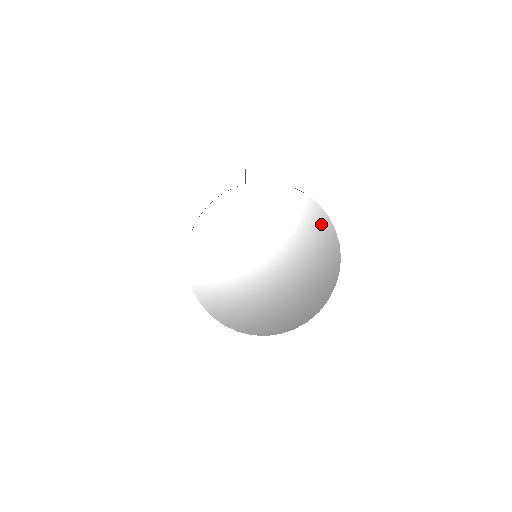
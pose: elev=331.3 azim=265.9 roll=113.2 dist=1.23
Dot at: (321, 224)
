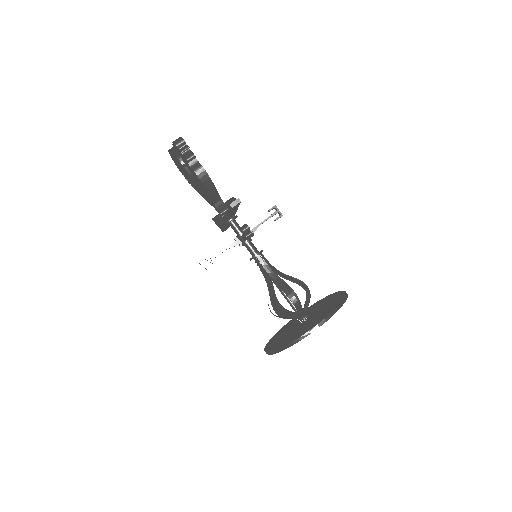
Dot at: occluded
